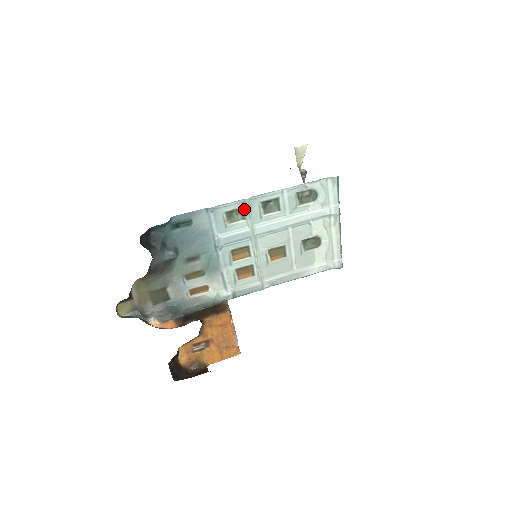
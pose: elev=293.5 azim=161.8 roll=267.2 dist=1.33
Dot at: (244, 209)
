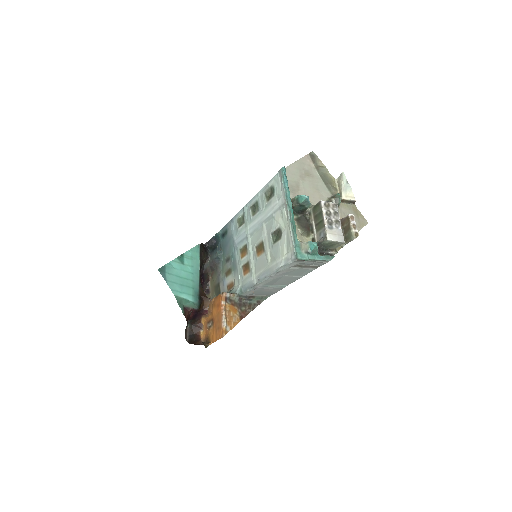
Dot at: (244, 215)
